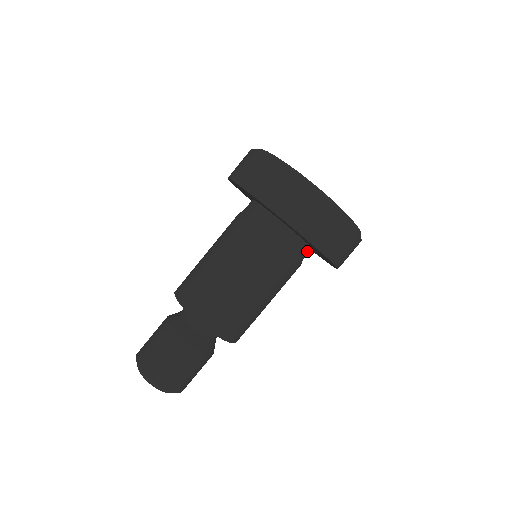
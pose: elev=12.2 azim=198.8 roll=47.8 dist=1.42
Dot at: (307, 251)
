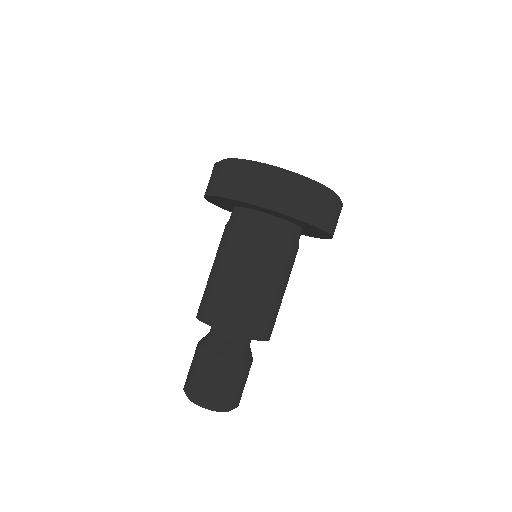
Dot at: occluded
